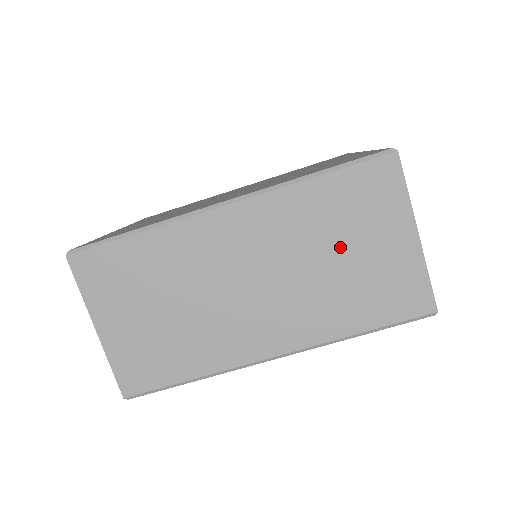
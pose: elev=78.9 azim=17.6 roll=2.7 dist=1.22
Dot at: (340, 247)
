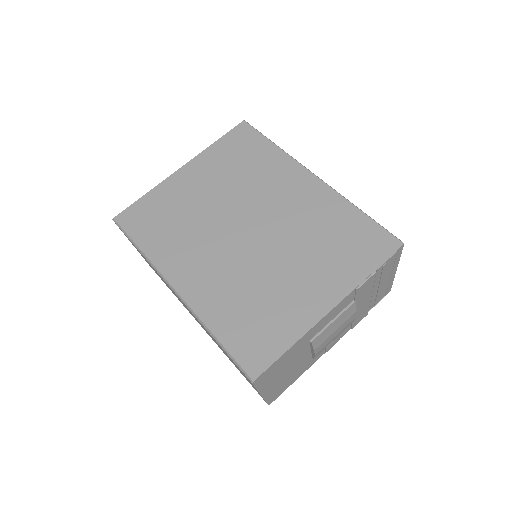
Dot at: occluded
